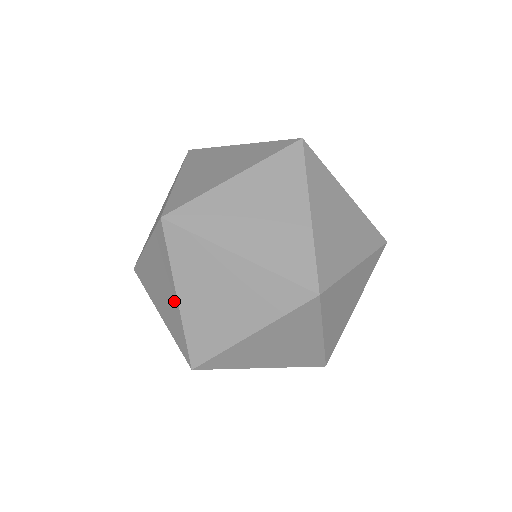
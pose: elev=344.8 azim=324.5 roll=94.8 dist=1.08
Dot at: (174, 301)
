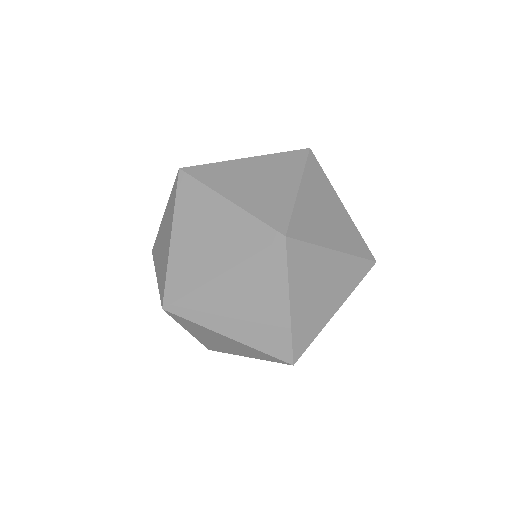
Dot at: (281, 311)
